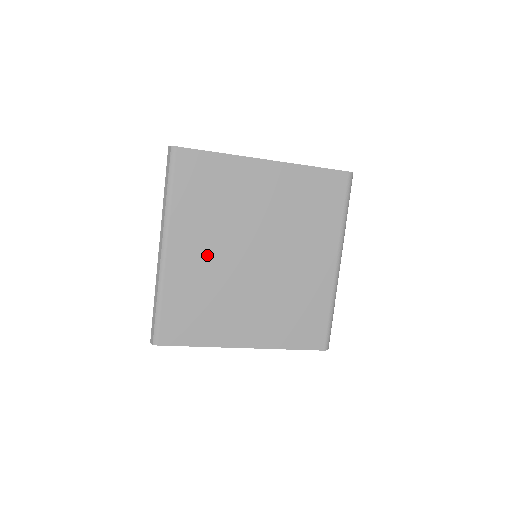
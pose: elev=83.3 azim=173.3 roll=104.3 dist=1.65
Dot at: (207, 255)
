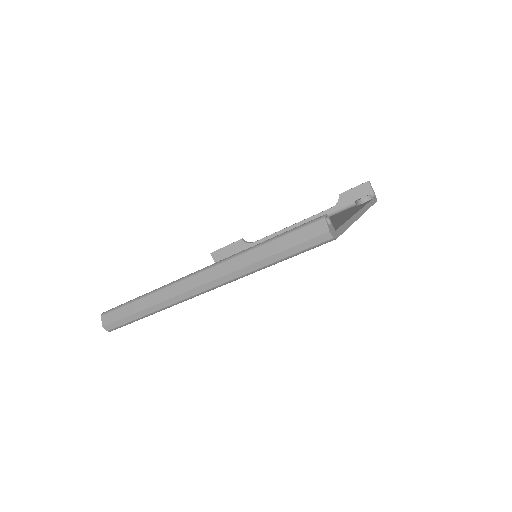
Dot at: occluded
